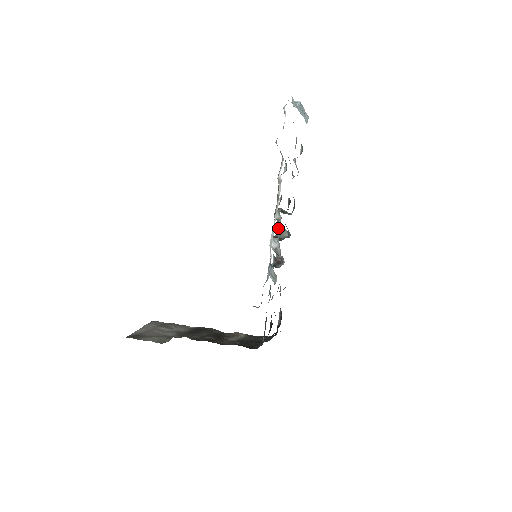
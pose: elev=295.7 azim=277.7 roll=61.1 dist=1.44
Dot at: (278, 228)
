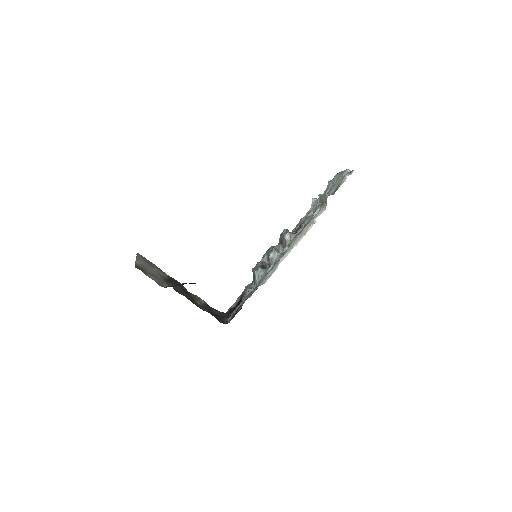
Dot at: occluded
